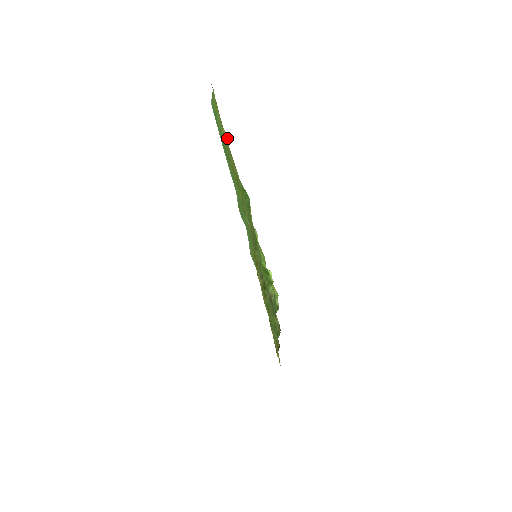
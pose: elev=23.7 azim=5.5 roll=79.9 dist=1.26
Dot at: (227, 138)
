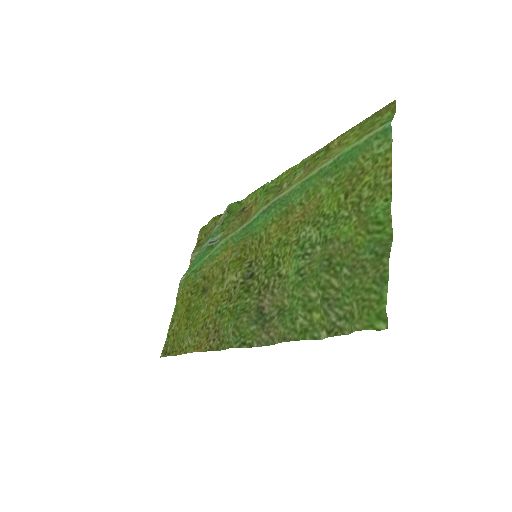
Dot at: (337, 147)
